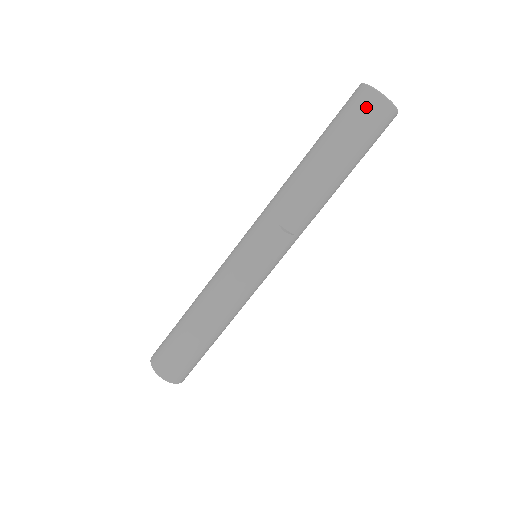
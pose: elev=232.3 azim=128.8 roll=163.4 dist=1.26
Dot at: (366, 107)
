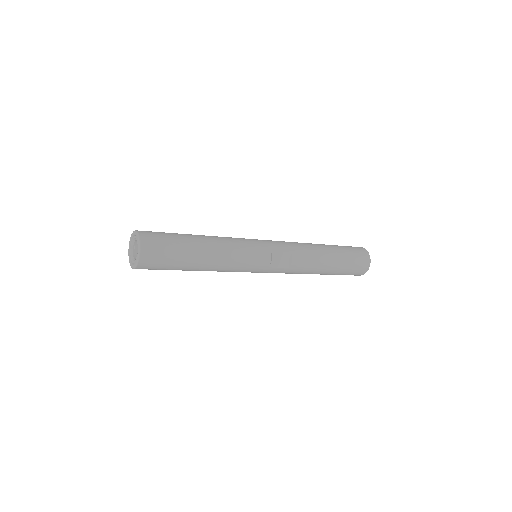
Dot at: (362, 255)
